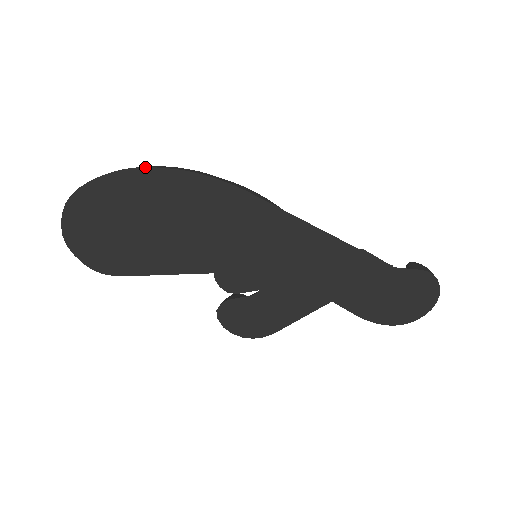
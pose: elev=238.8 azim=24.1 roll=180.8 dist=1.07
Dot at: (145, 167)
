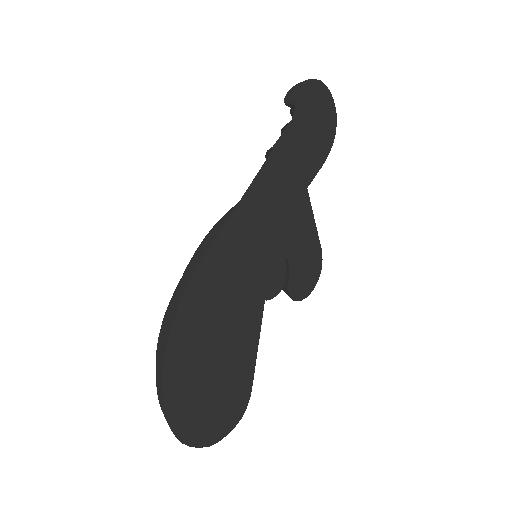
Dot at: (164, 361)
